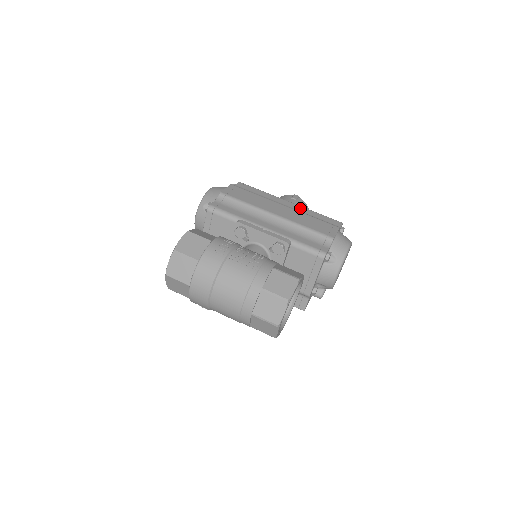
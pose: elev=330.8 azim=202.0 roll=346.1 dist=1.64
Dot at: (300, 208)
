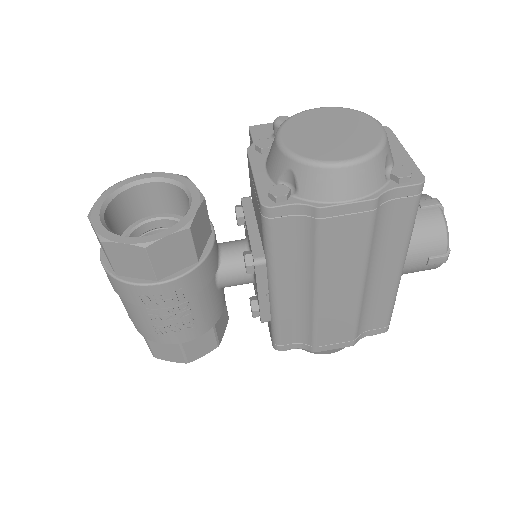
Dot at: (387, 289)
